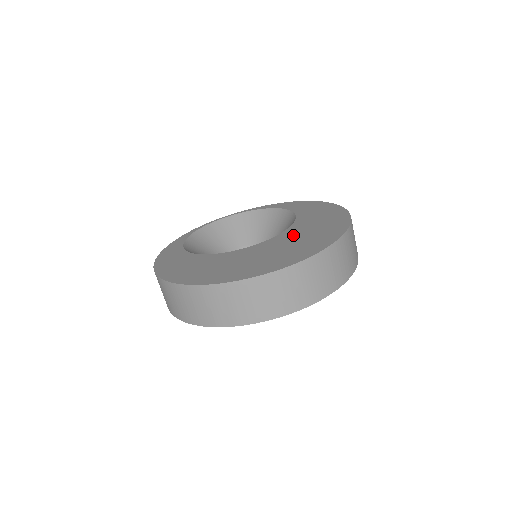
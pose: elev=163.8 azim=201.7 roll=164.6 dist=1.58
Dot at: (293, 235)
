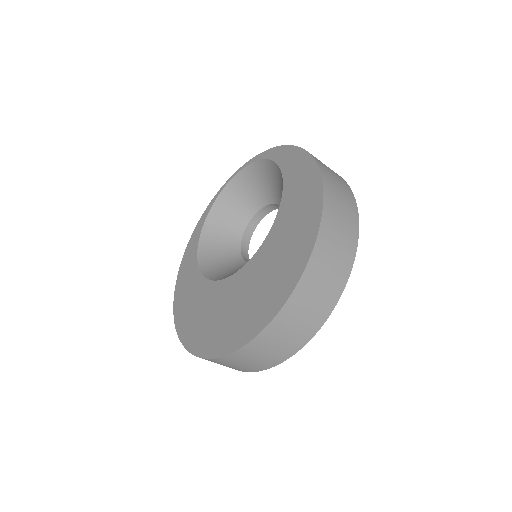
Dot at: (260, 266)
